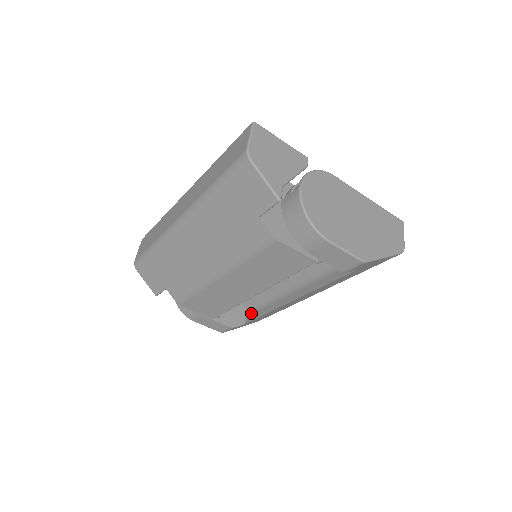
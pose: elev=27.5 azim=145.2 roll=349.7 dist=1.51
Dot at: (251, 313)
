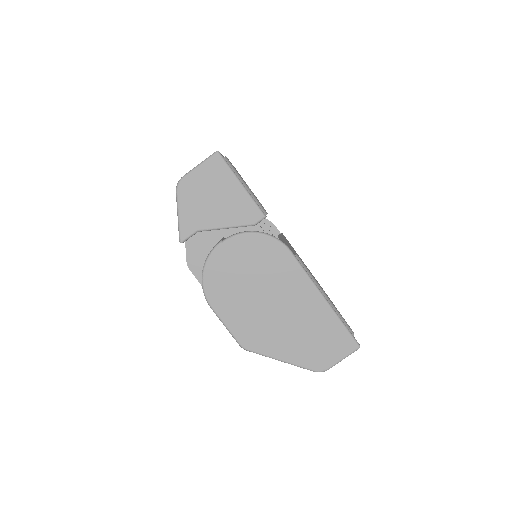
Dot at: occluded
